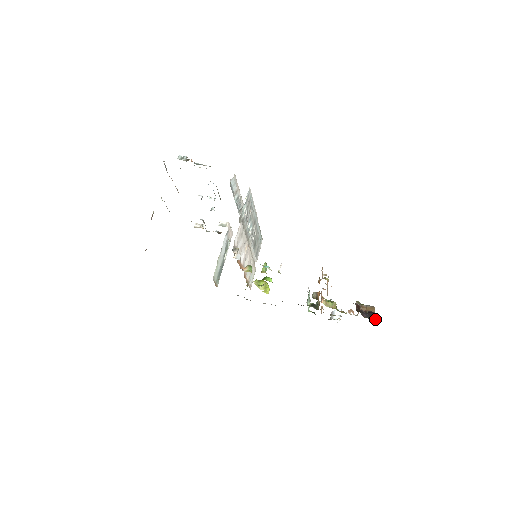
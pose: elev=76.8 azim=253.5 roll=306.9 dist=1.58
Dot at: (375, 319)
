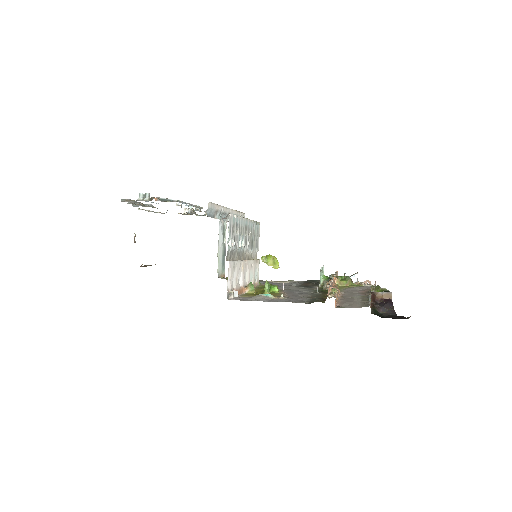
Dot at: (392, 313)
